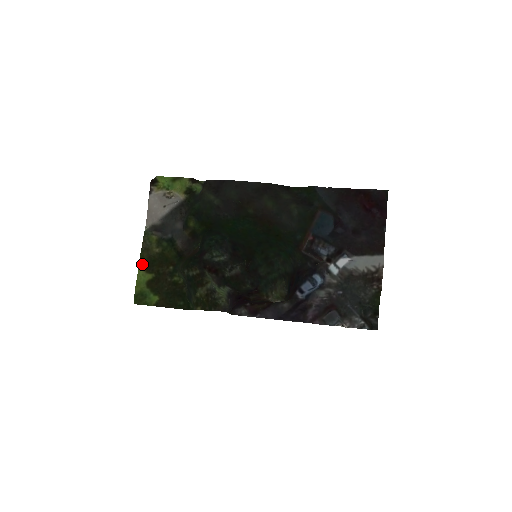
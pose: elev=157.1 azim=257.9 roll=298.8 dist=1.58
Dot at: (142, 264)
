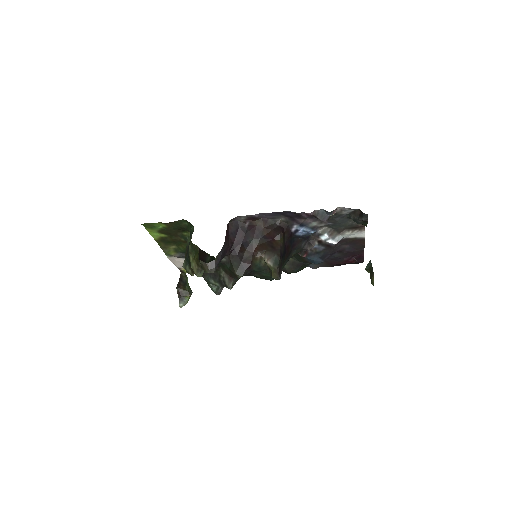
Dot at: (158, 240)
